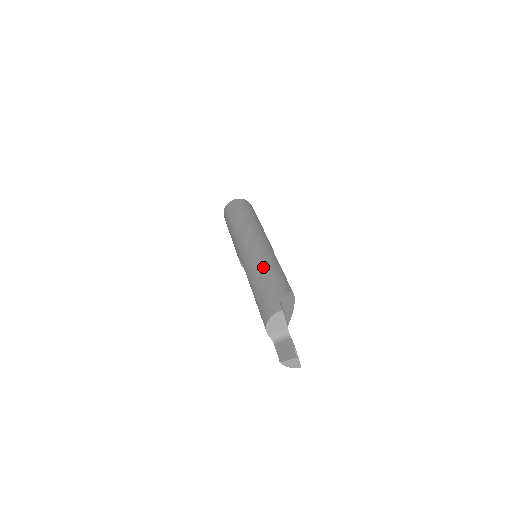
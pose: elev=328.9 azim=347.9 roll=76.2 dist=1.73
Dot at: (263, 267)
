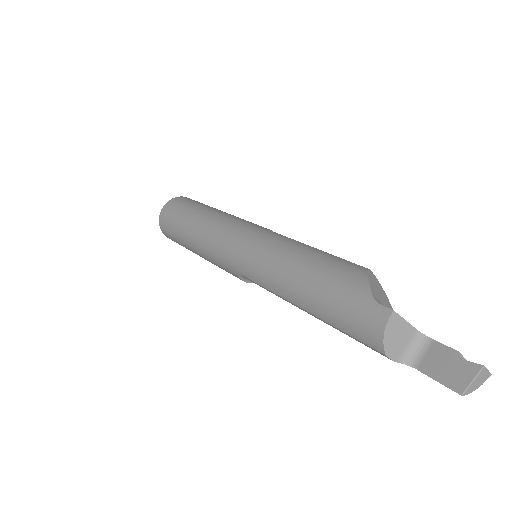
Dot at: (291, 265)
